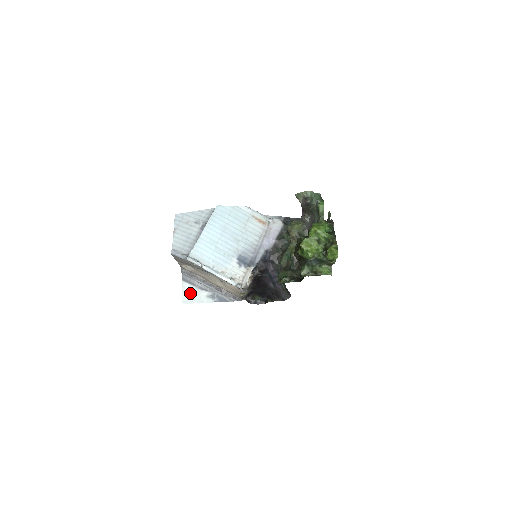
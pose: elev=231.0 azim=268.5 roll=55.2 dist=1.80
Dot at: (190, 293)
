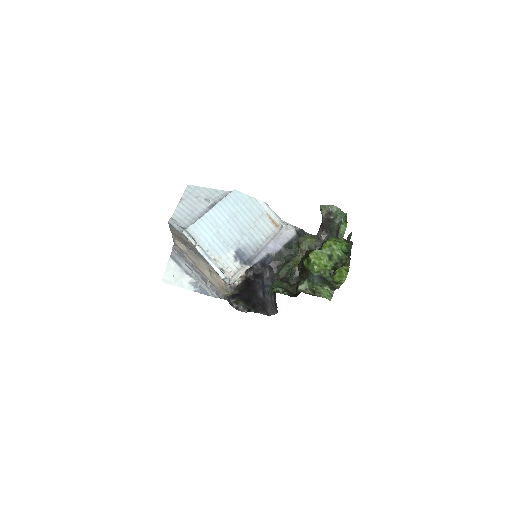
Dot at: (173, 273)
